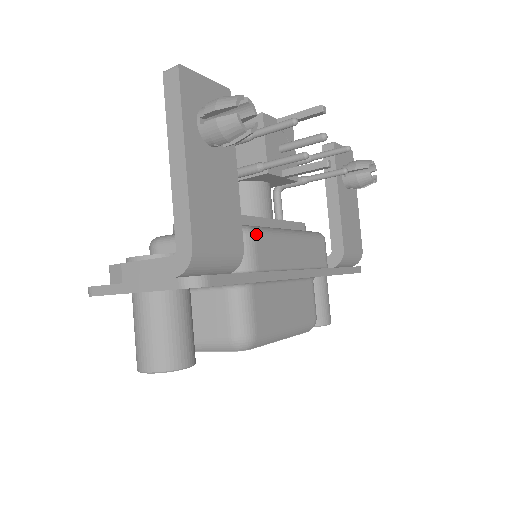
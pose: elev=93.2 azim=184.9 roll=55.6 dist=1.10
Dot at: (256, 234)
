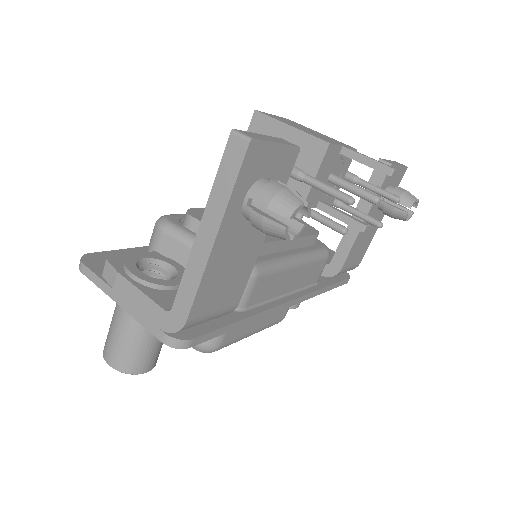
Dot at: (259, 276)
